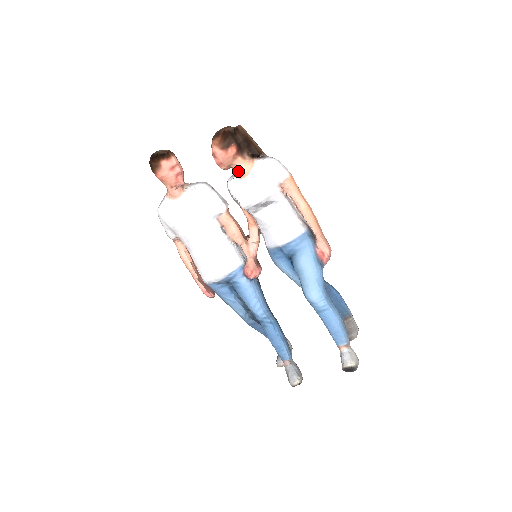
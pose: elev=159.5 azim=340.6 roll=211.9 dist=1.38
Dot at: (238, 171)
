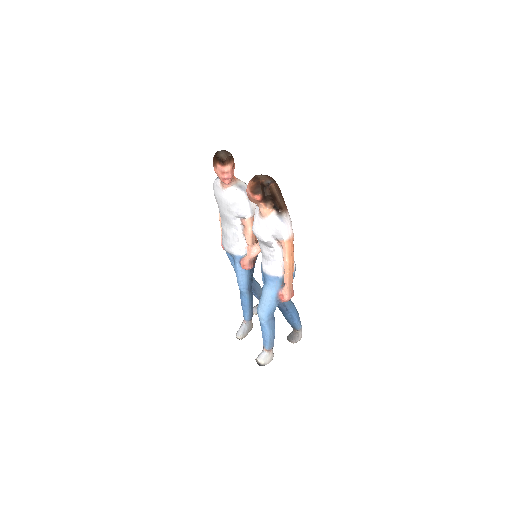
Dot at: (259, 209)
